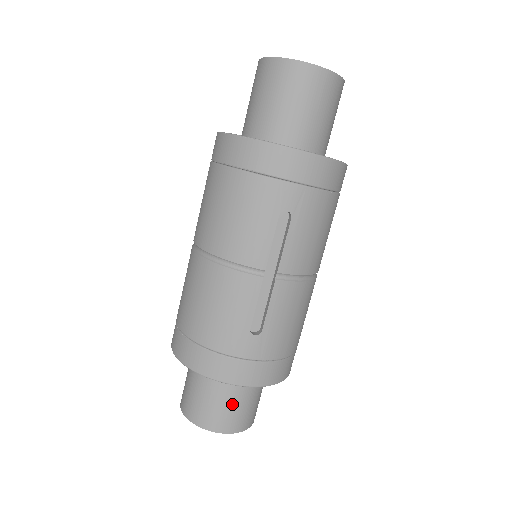
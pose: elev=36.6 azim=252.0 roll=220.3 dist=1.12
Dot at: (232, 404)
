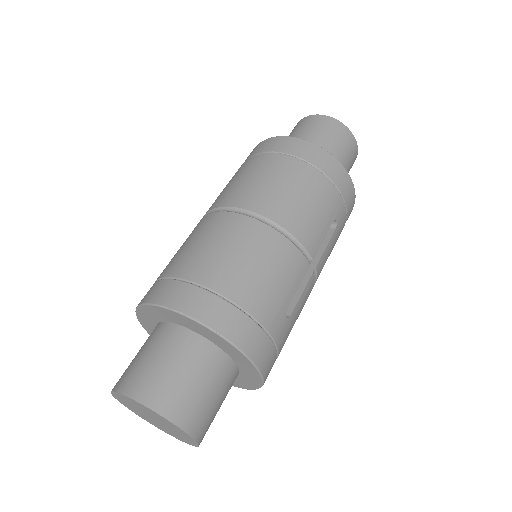
Dot at: (216, 399)
